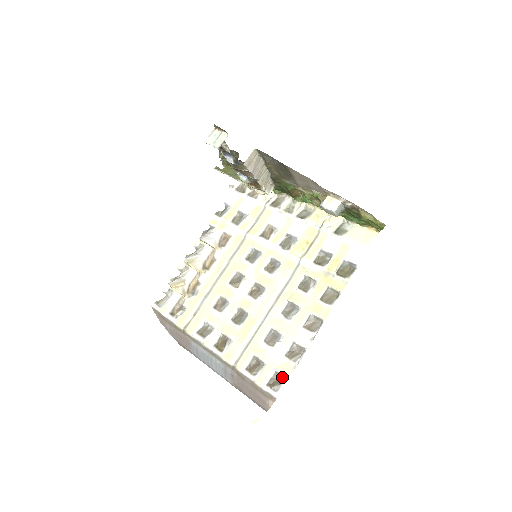
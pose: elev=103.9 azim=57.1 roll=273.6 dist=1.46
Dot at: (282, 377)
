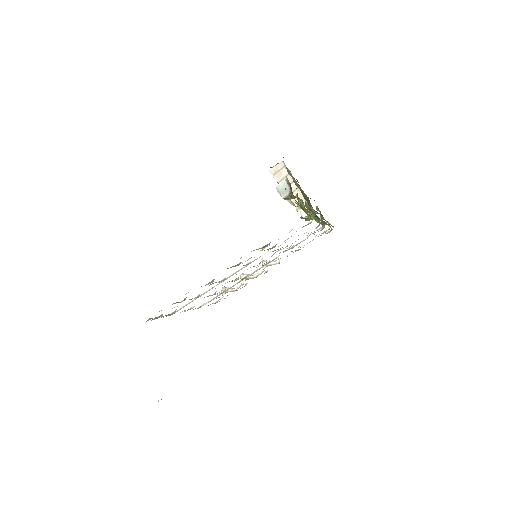
Dot at: occluded
